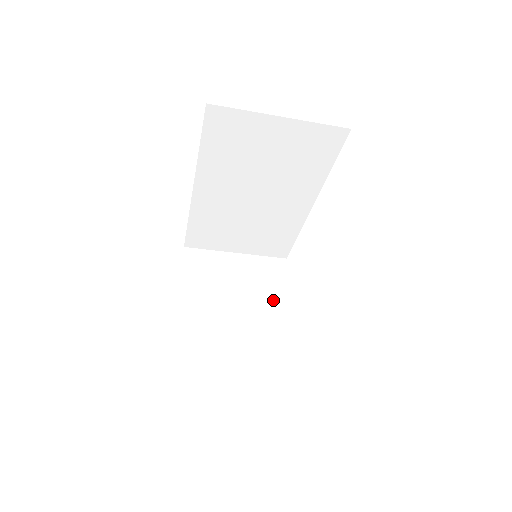
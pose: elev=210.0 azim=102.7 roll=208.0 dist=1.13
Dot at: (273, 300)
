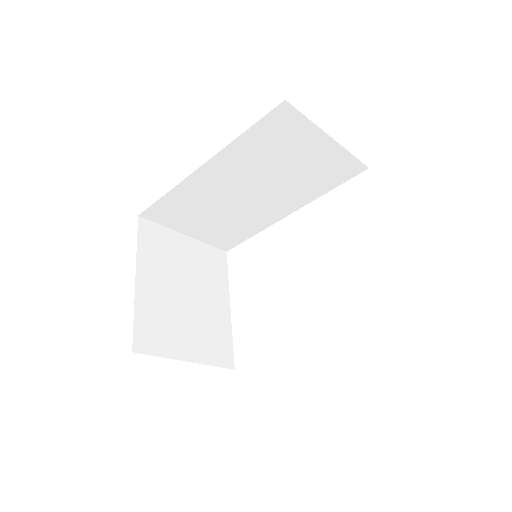
Dot at: (217, 292)
